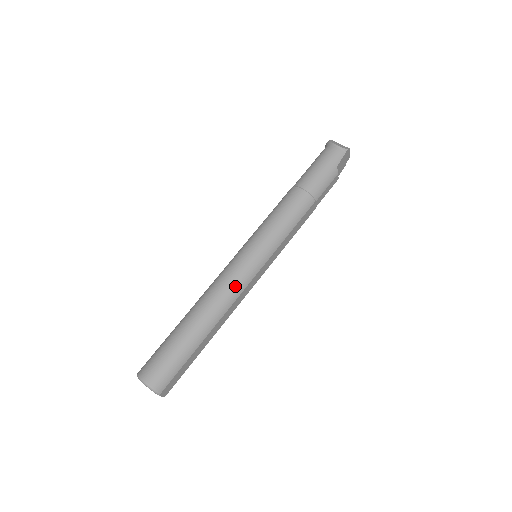
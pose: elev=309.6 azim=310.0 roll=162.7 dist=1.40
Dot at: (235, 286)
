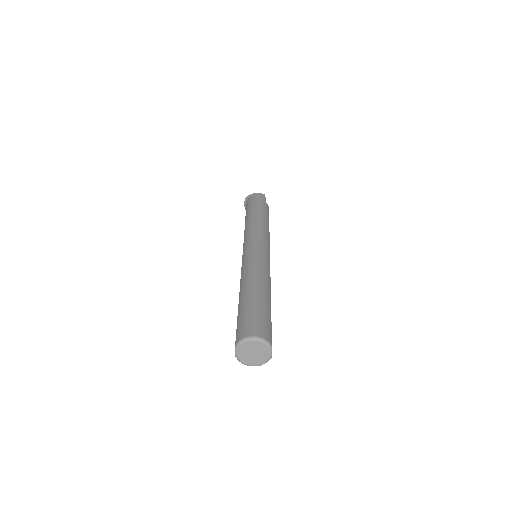
Dot at: (264, 264)
